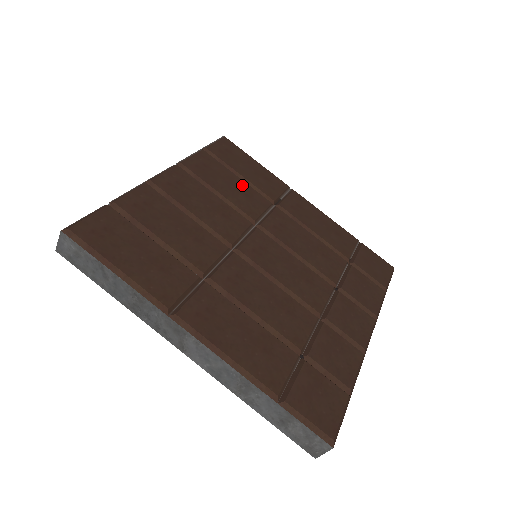
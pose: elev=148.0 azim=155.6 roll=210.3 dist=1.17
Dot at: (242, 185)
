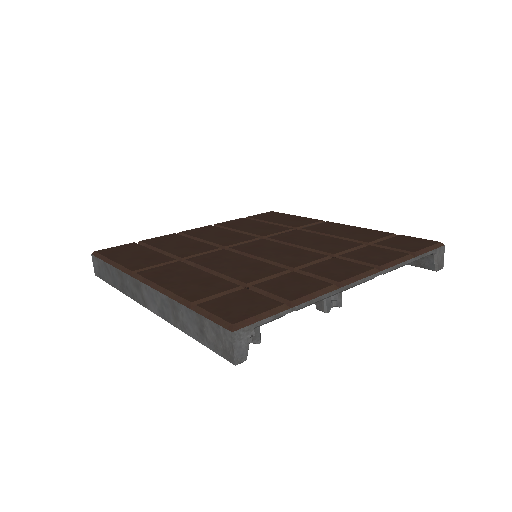
Dot at: (267, 225)
